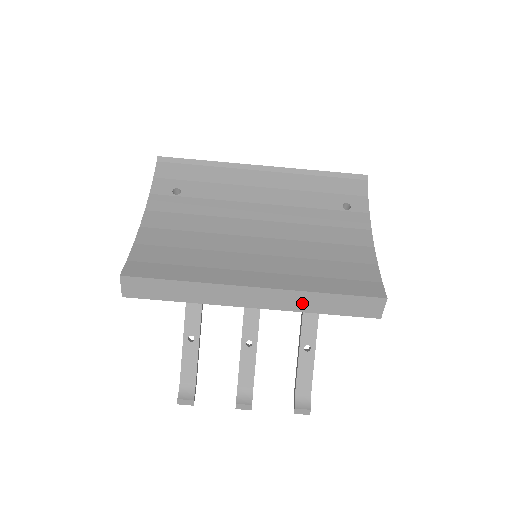
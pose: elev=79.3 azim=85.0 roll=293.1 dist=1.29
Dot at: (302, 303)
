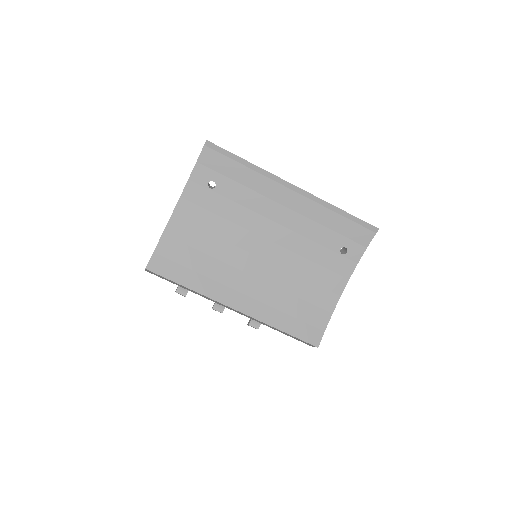
Dot at: (264, 324)
